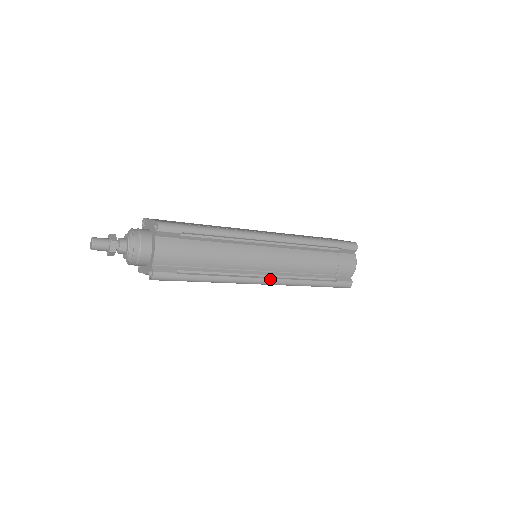
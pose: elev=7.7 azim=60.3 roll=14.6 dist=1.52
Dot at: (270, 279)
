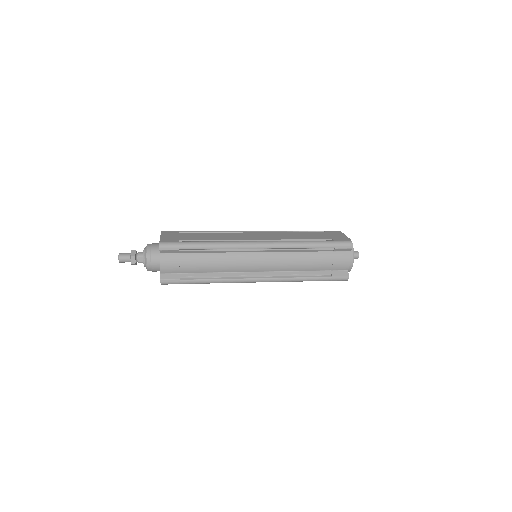
Dot at: (262, 279)
